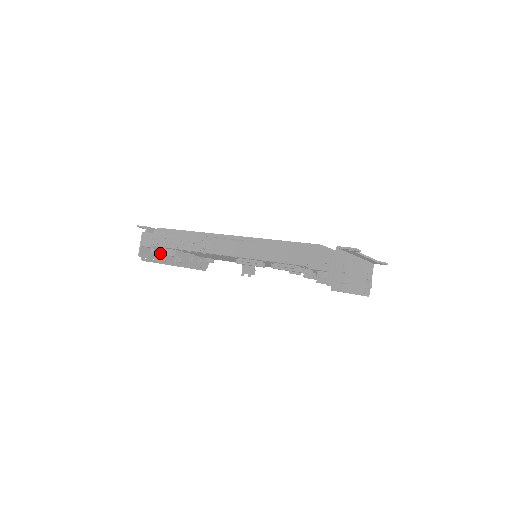
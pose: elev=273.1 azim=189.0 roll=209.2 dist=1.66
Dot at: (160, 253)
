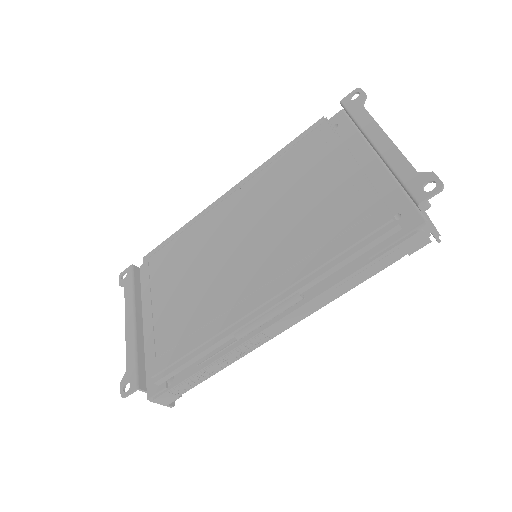
Dot at: occluded
